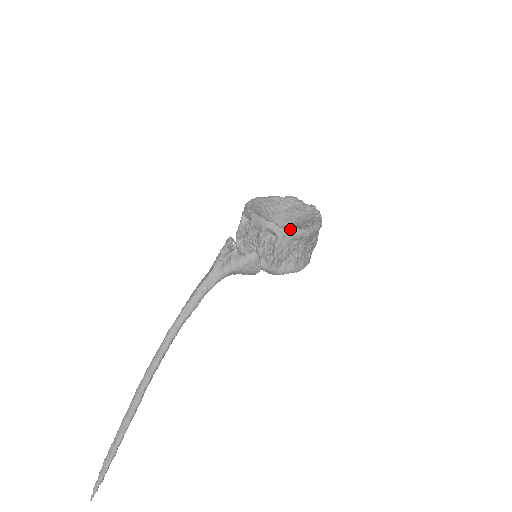
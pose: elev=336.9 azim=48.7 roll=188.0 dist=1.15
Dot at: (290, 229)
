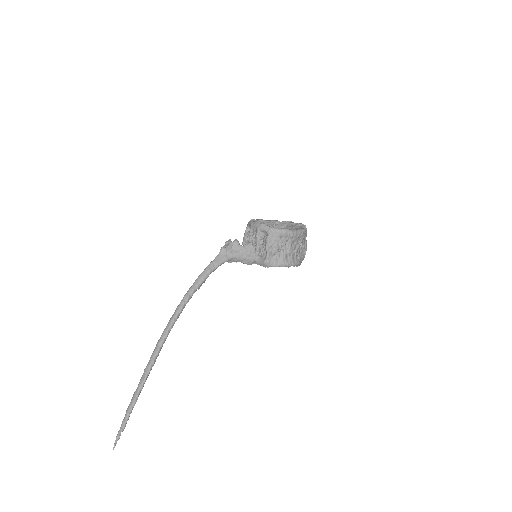
Dot at: (277, 228)
